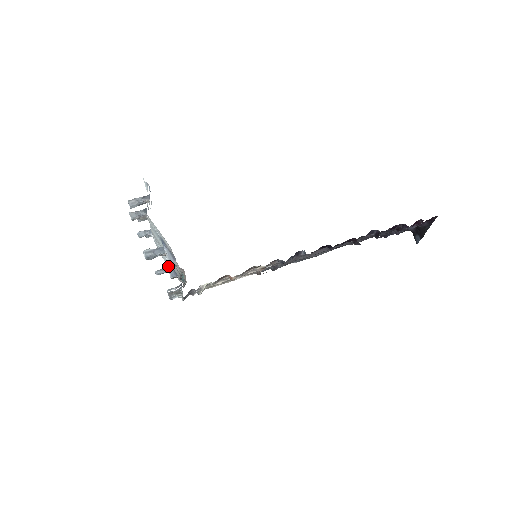
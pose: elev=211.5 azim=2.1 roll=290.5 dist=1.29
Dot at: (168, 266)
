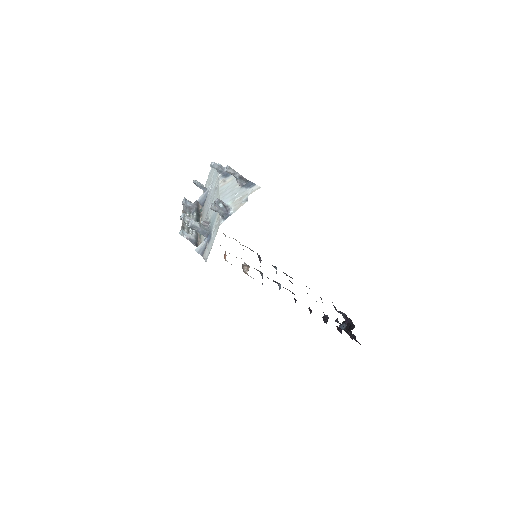
Dot at: (205, 194)
